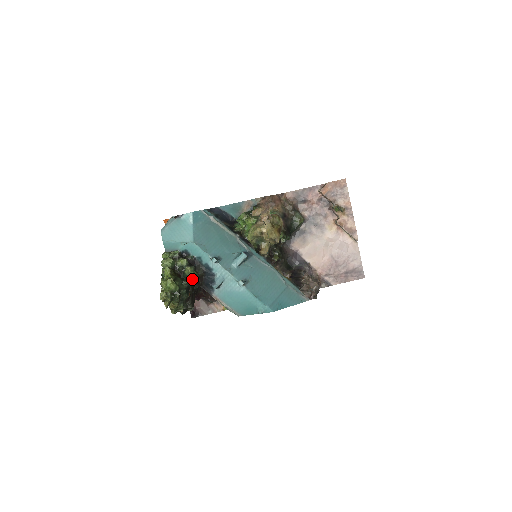
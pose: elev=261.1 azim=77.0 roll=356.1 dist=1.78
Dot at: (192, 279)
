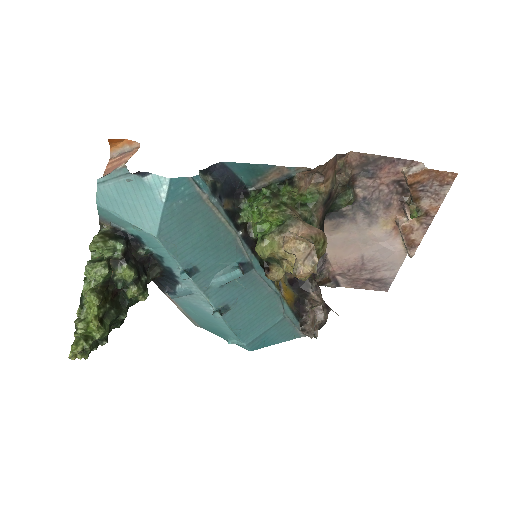
Dot at: (137, 302)
